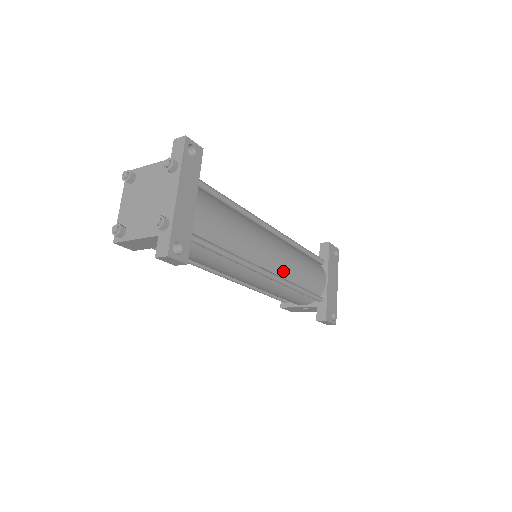
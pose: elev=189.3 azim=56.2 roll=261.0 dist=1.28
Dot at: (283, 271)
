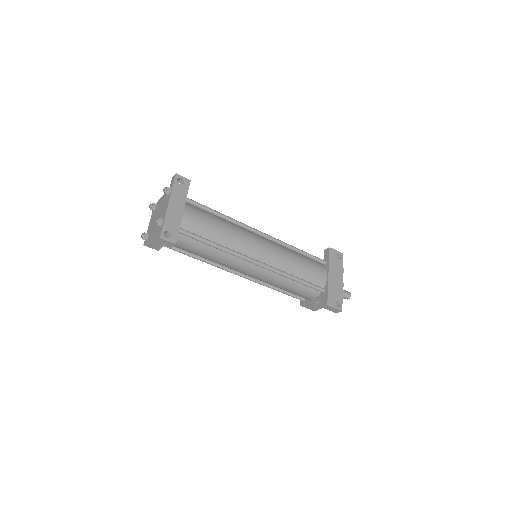
Dot at: (274, 263)
